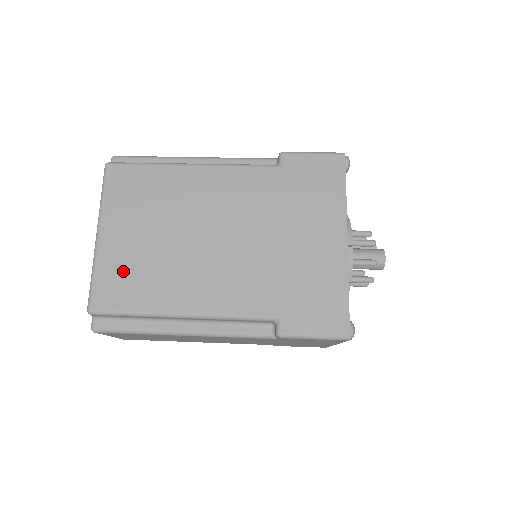
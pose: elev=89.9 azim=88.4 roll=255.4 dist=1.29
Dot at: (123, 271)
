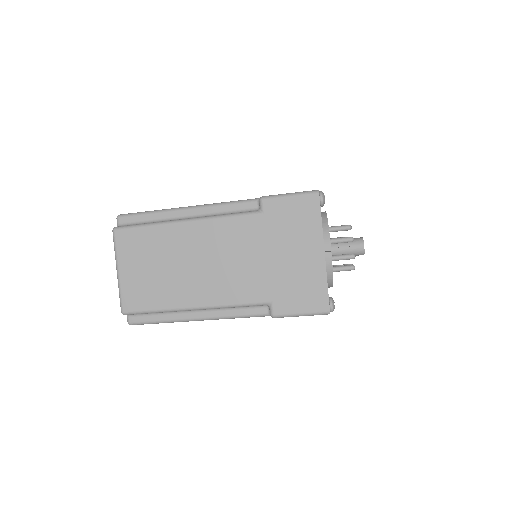
Dot at: occluded
